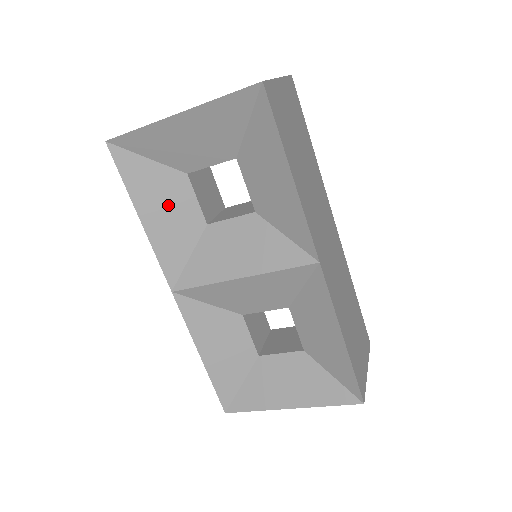
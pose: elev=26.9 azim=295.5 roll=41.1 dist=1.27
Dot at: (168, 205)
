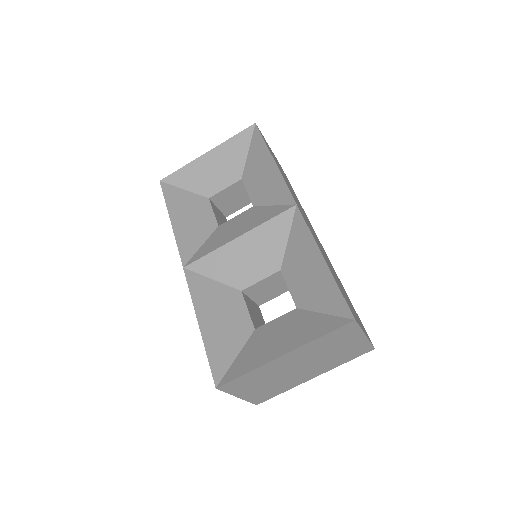
Dot at: (192, 214)
